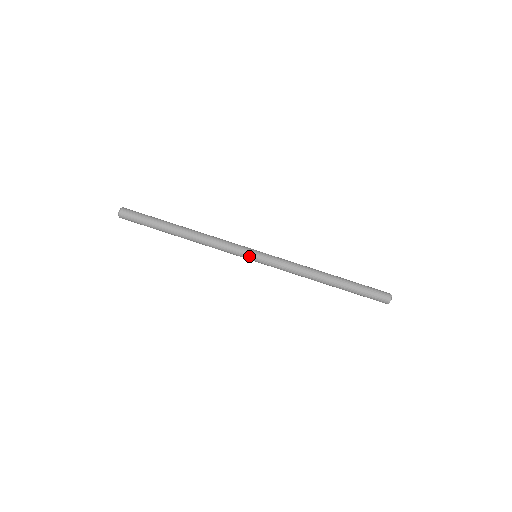
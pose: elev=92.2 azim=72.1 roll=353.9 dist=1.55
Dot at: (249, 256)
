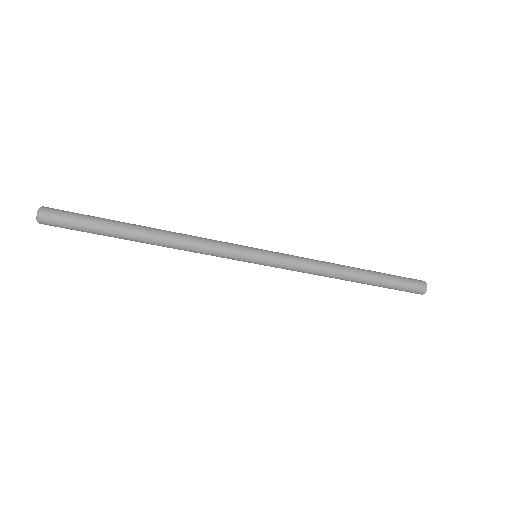
Dot at: (248, 258)
